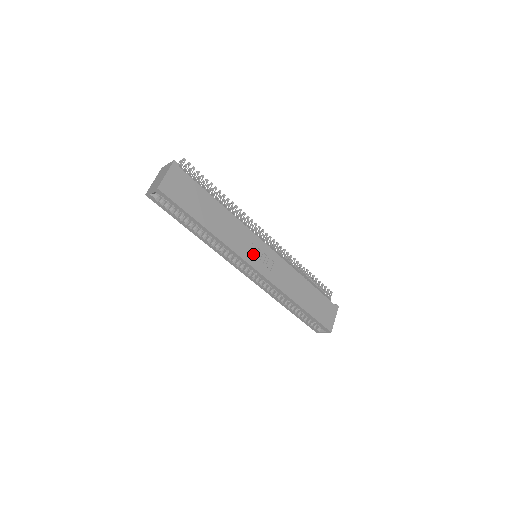
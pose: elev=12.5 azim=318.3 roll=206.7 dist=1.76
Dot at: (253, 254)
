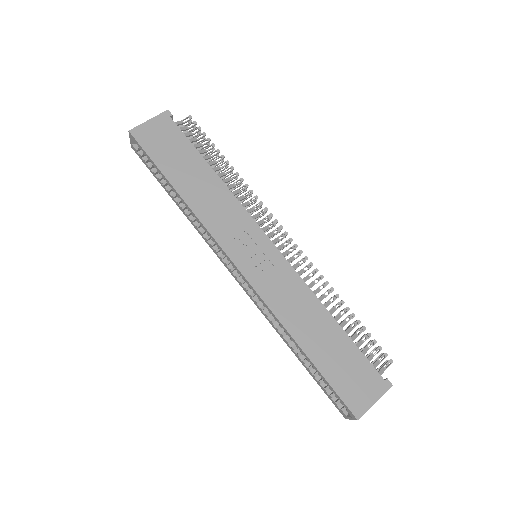
Dot at: (240, 245)
